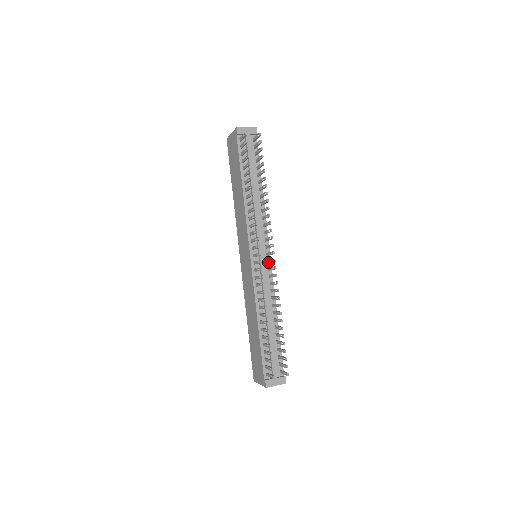
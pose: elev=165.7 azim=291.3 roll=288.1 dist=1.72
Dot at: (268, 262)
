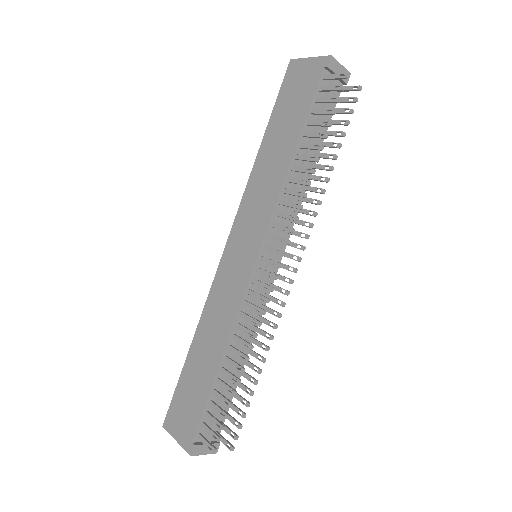
Dot at: occluded
